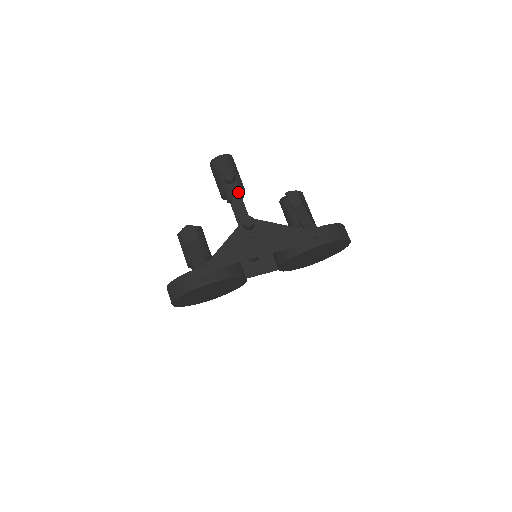
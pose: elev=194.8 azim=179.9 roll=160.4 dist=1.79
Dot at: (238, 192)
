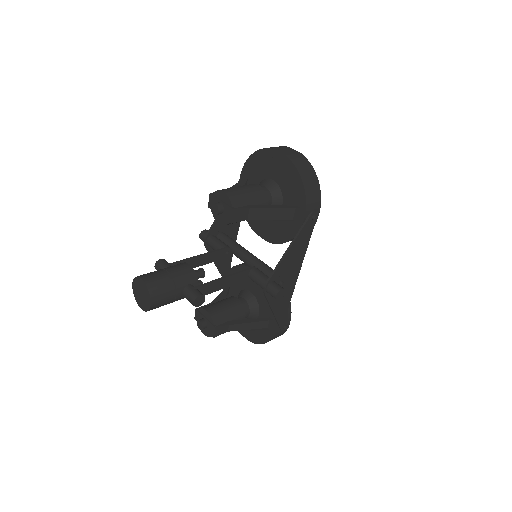
Dot at: (211, 285)
